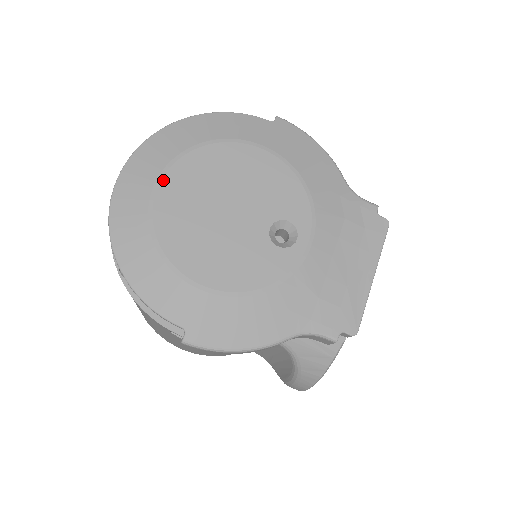
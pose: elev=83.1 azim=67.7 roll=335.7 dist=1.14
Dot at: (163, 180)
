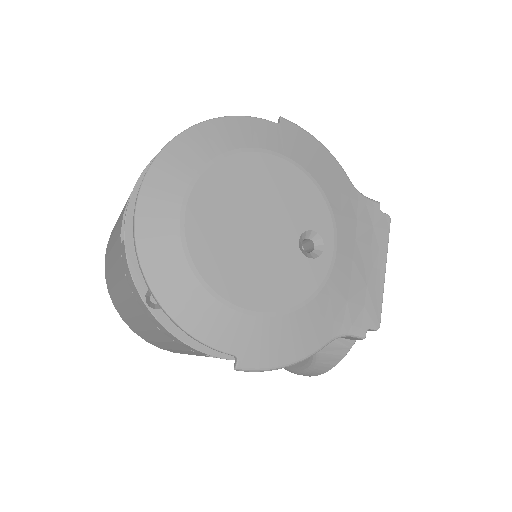
Dot at: (189, 202)
